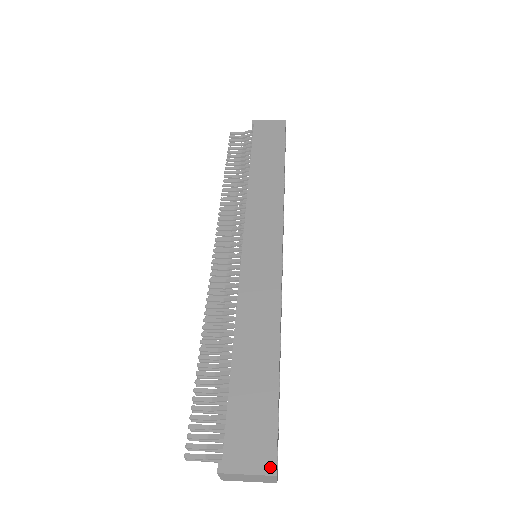
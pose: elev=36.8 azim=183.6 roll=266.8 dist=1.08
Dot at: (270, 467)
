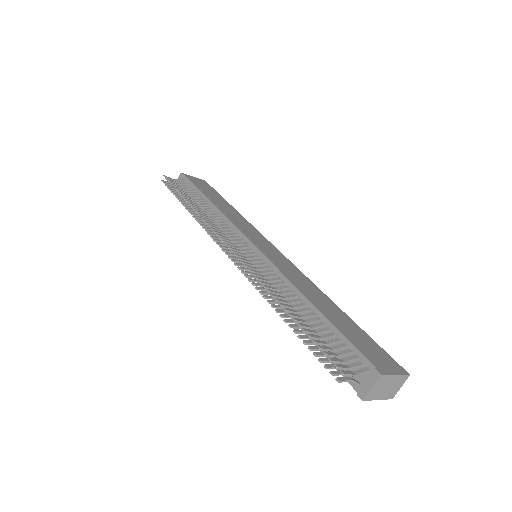
Dot at: (402, 370)
